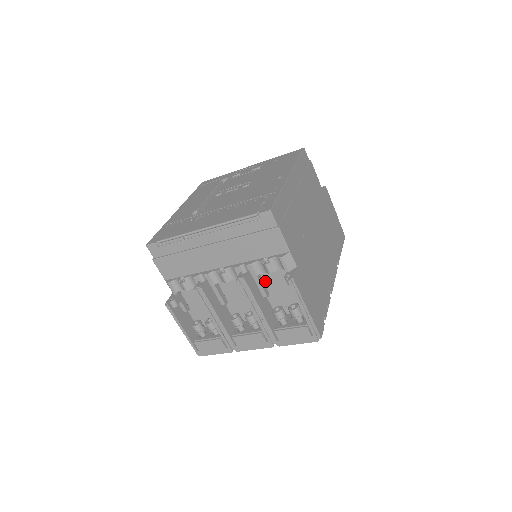
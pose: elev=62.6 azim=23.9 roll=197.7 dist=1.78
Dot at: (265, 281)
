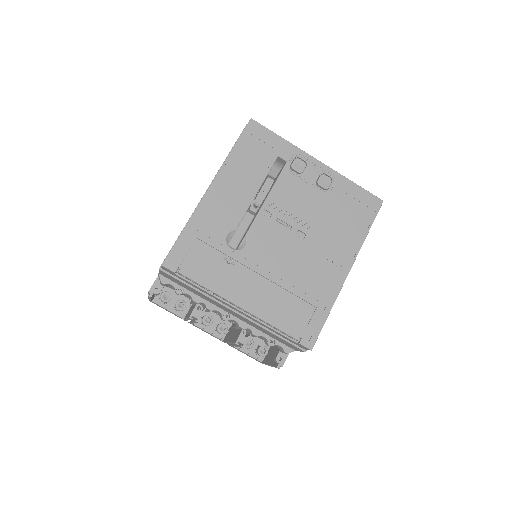
Dot at: occluded
